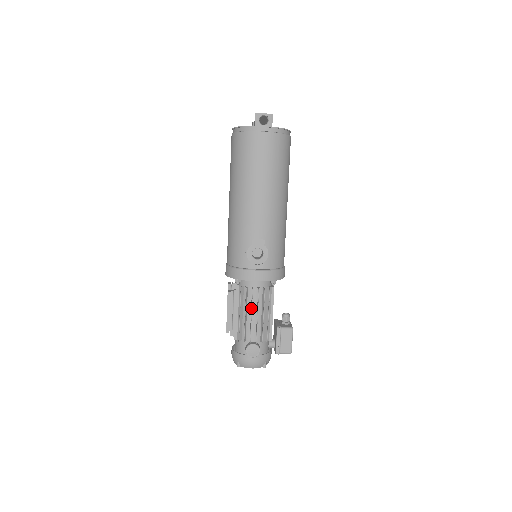
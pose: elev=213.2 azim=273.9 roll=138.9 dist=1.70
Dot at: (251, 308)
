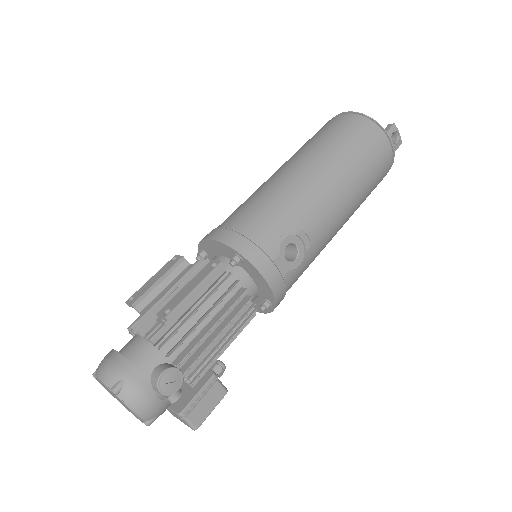
Dot at: (224, 313)
